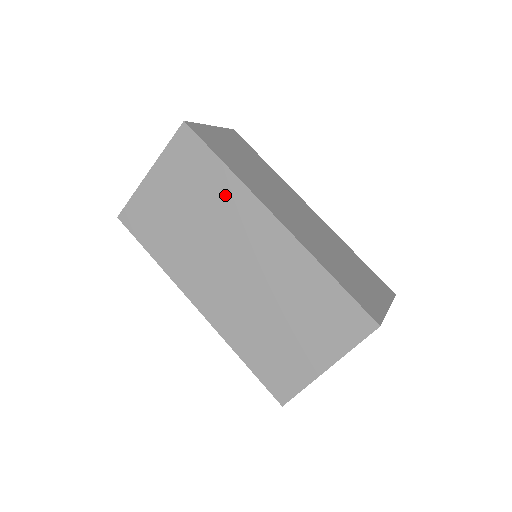
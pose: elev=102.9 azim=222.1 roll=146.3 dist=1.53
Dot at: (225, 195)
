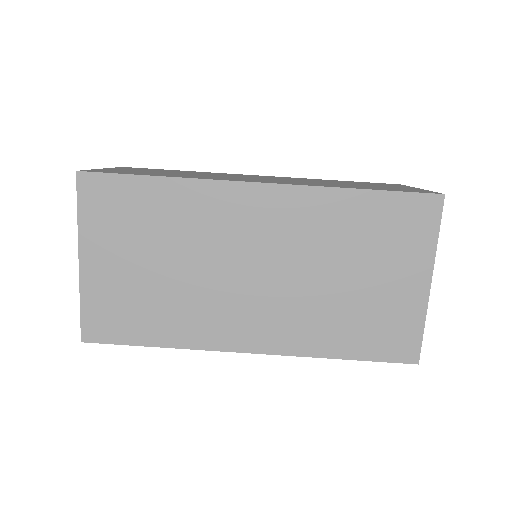
Dot at: (186, 208)
